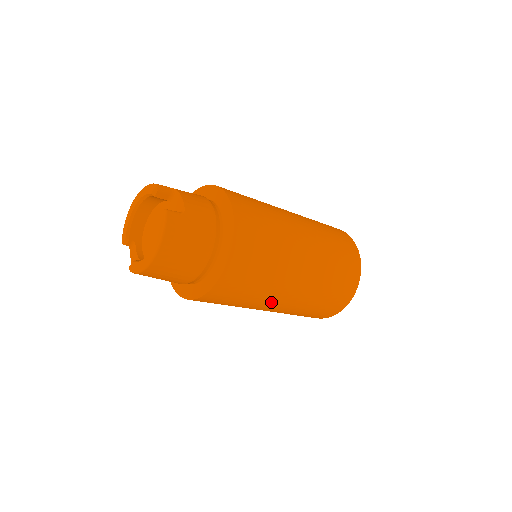
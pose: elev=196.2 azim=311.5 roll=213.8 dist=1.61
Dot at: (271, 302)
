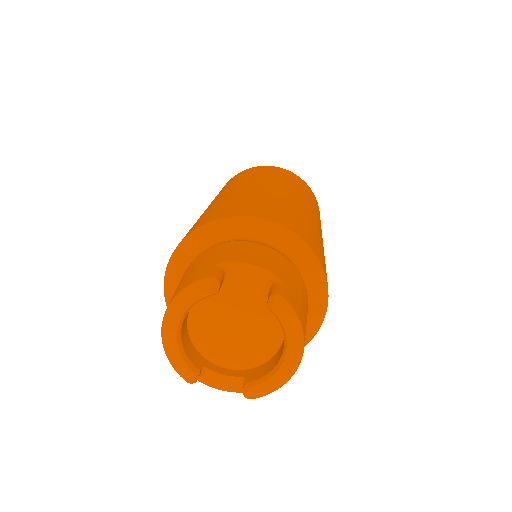
Dot at: occluded
